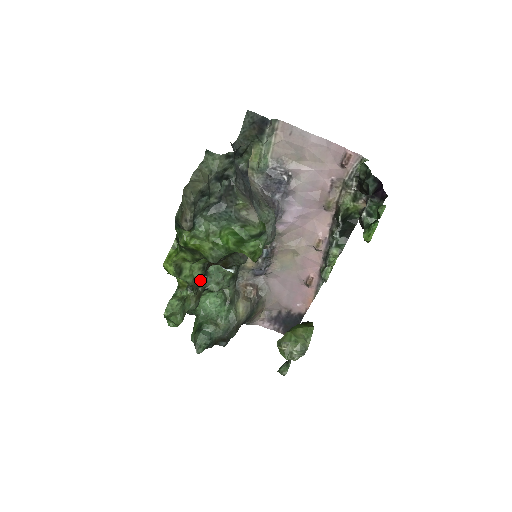
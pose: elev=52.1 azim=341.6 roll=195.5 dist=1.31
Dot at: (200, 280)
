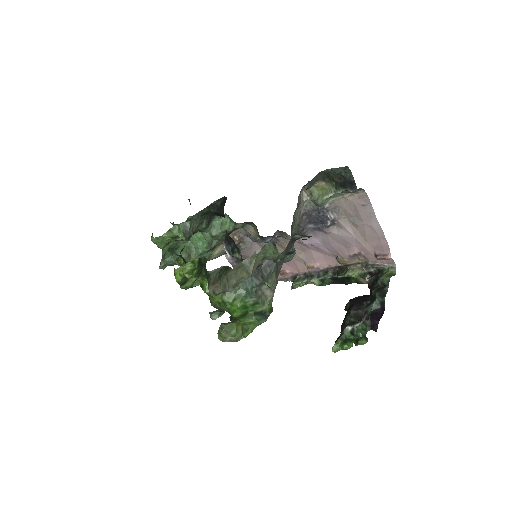
Dot at: occluded
